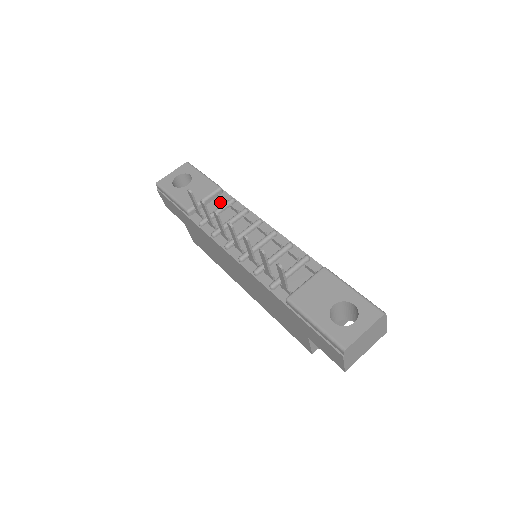
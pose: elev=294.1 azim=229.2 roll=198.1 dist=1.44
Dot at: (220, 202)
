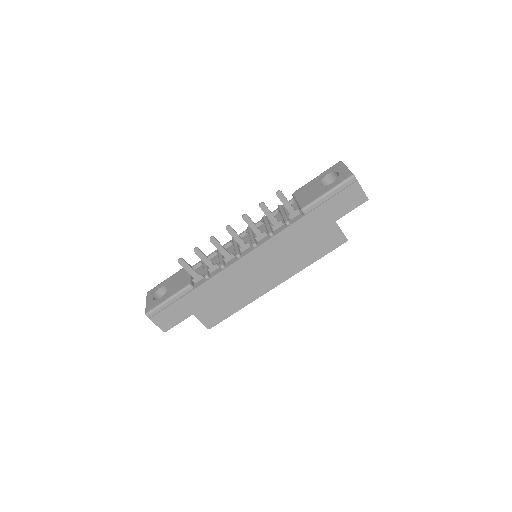
Dot at: (199, 268)
